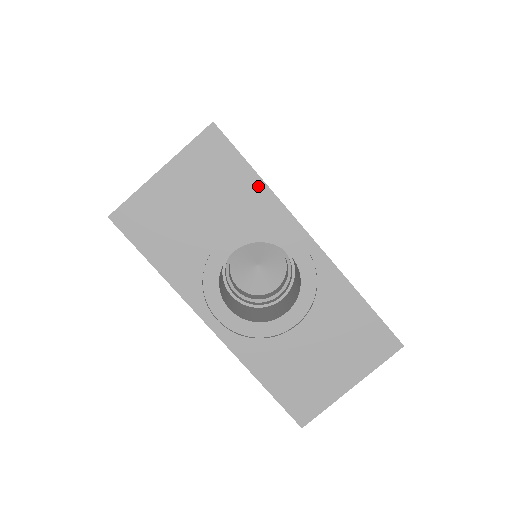
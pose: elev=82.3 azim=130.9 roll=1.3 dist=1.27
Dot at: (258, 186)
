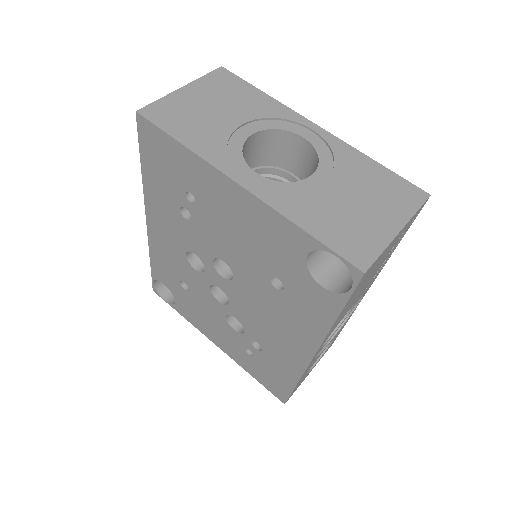
Dot at: (264, 97)
